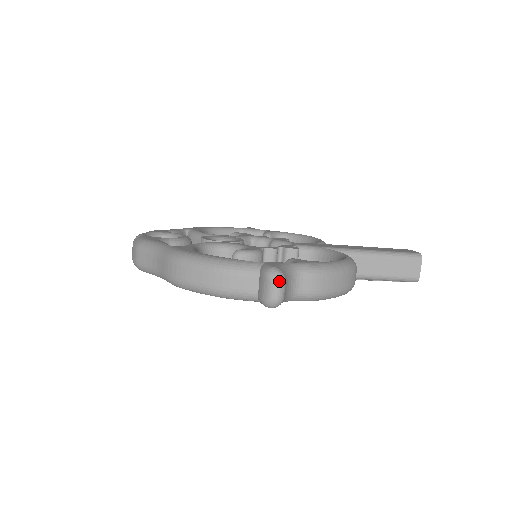
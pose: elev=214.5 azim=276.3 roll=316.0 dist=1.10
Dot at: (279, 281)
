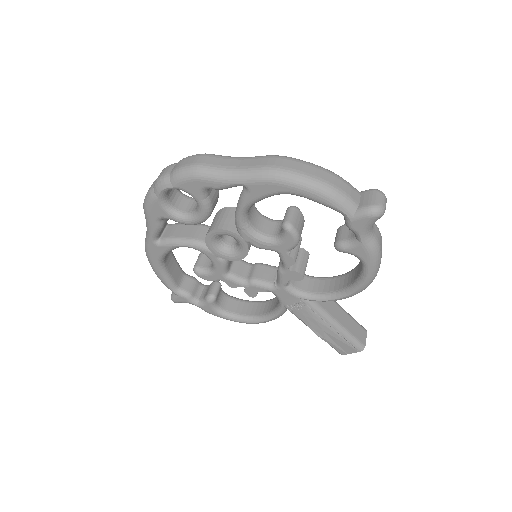
Dot at: occluded
